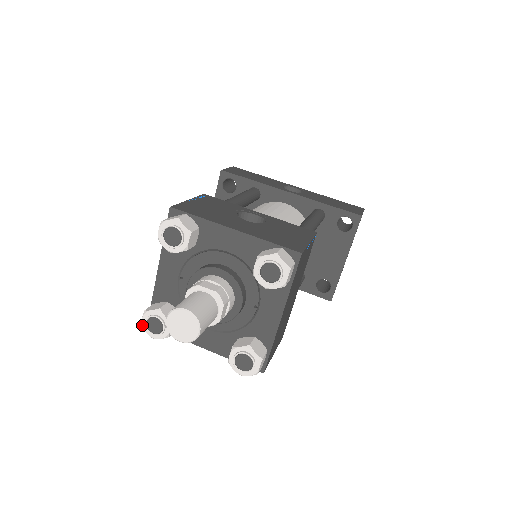
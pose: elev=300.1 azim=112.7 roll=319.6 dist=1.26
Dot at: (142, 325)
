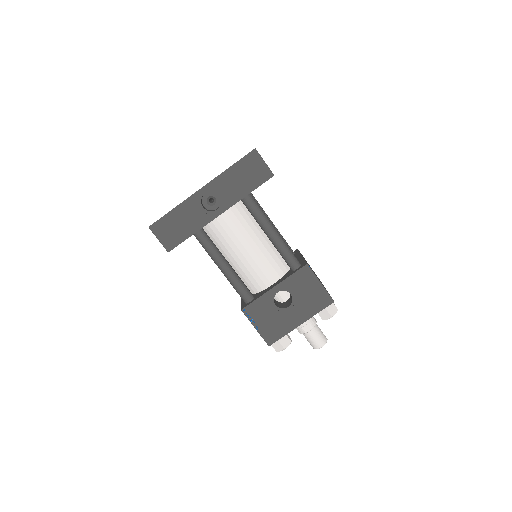
Dot at: occluded
